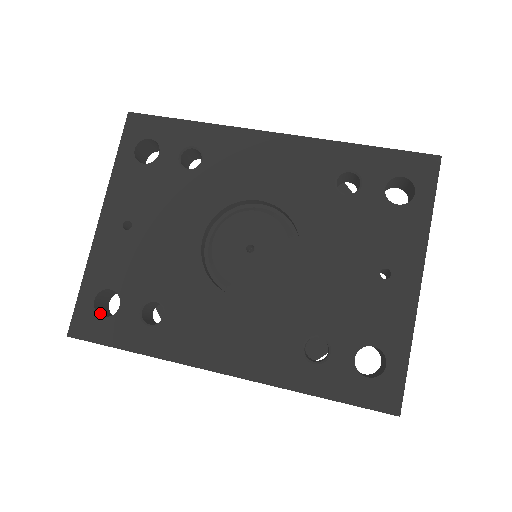
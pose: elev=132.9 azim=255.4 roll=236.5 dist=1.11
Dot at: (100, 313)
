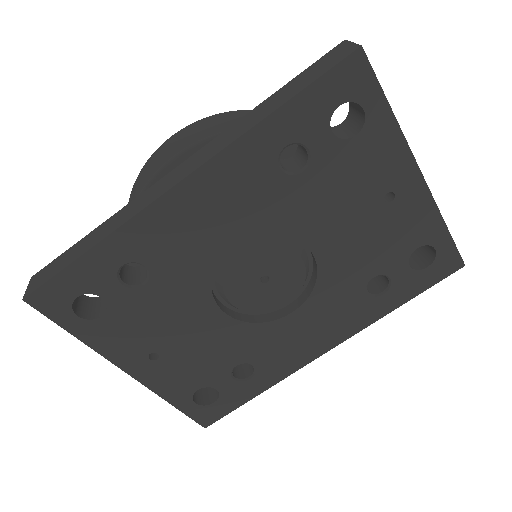
Dot at: (206, 400)
